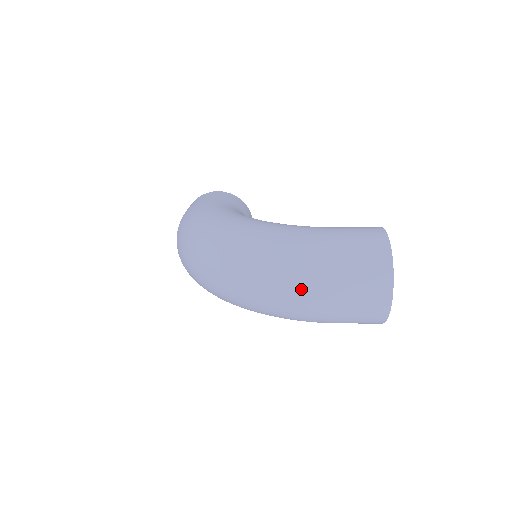
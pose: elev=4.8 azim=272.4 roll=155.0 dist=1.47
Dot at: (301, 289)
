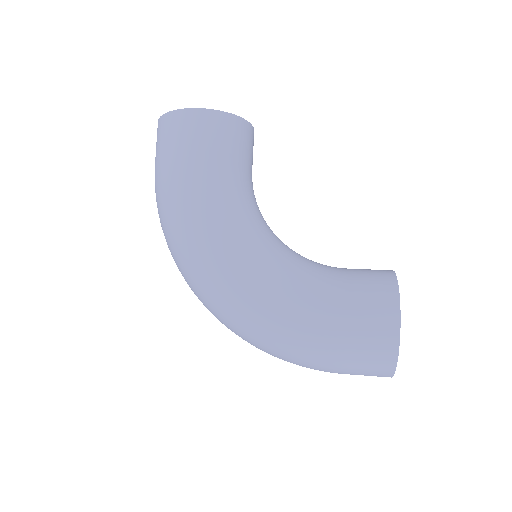
Dot at: occluded
